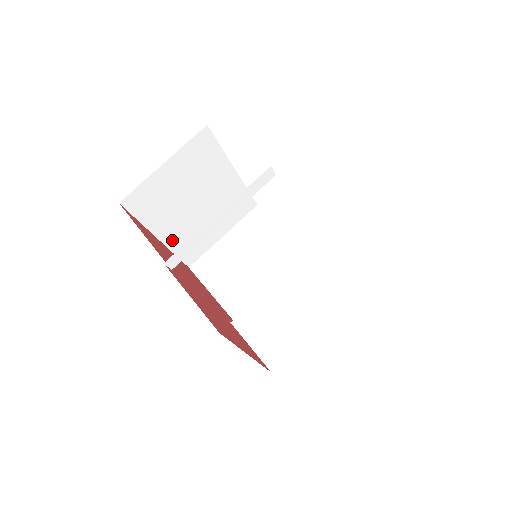
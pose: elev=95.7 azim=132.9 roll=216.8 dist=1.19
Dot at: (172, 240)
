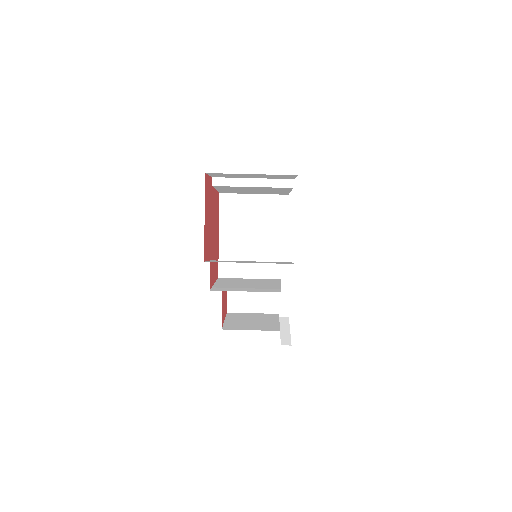
Dot at: (225, 246)
